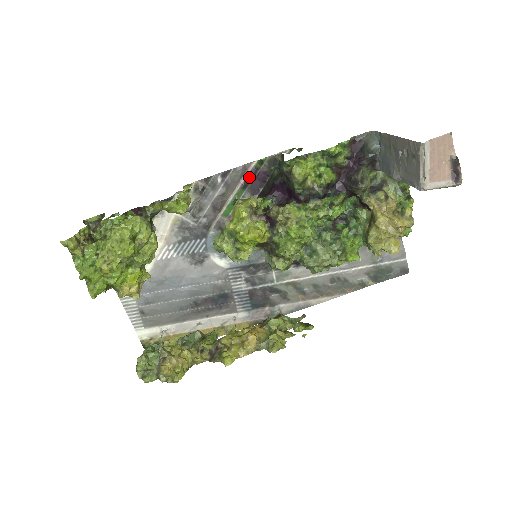
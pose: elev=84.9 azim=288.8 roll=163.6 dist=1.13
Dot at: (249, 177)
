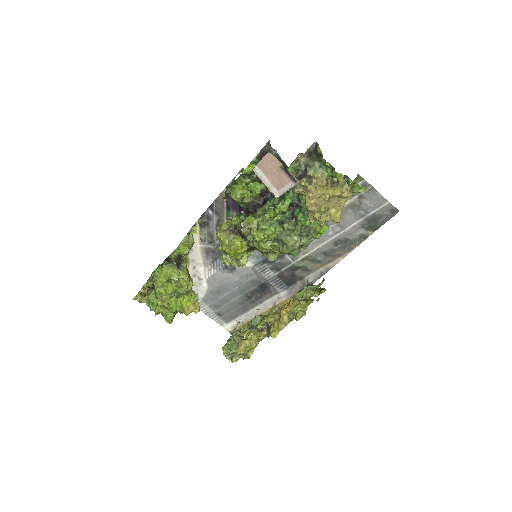
Dot at: (227, 201)
